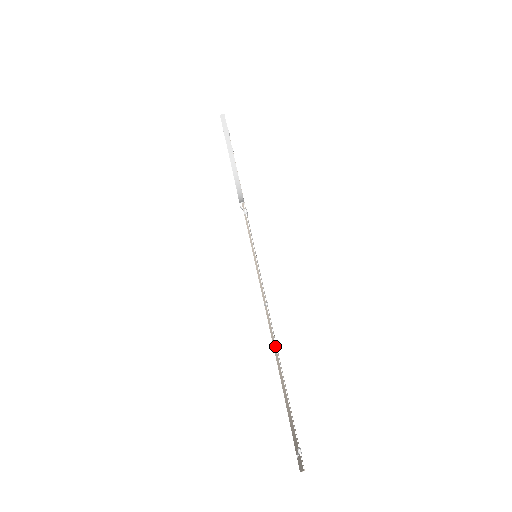
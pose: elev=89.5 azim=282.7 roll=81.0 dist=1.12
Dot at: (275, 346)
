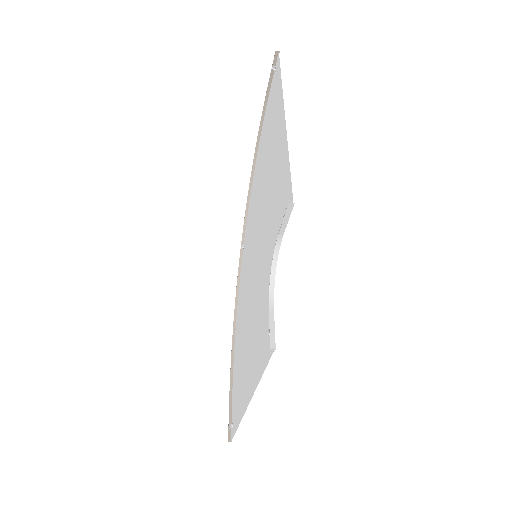
Dot at: (238, 291)
